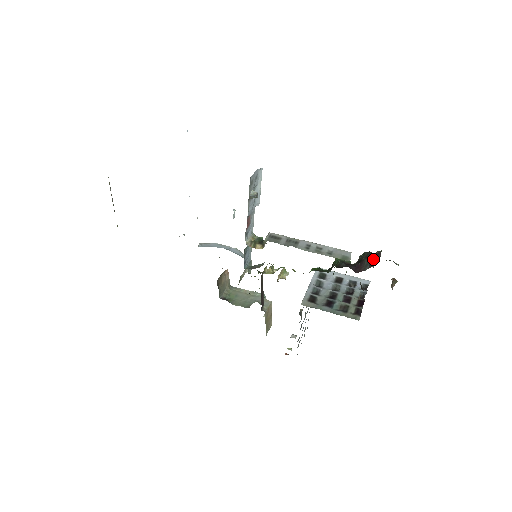
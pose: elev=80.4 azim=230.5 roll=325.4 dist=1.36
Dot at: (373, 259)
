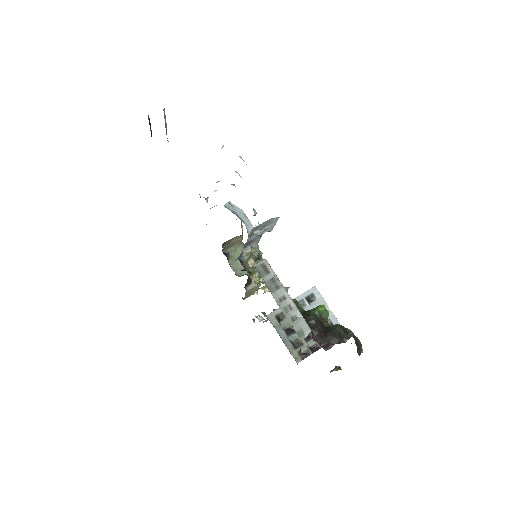
Dot at: (334, 342)
